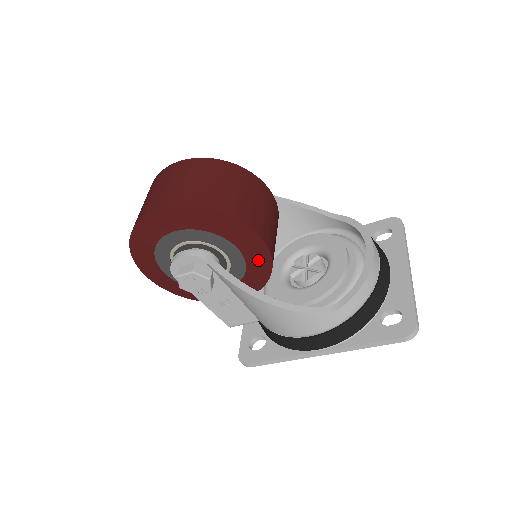
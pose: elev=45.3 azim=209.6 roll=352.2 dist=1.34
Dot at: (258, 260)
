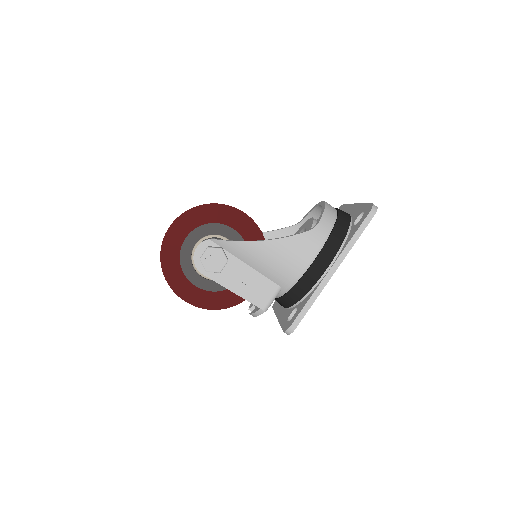
Dot at: (250, 232)
